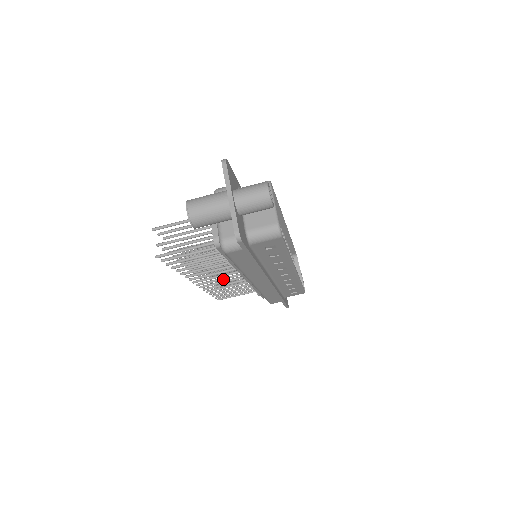
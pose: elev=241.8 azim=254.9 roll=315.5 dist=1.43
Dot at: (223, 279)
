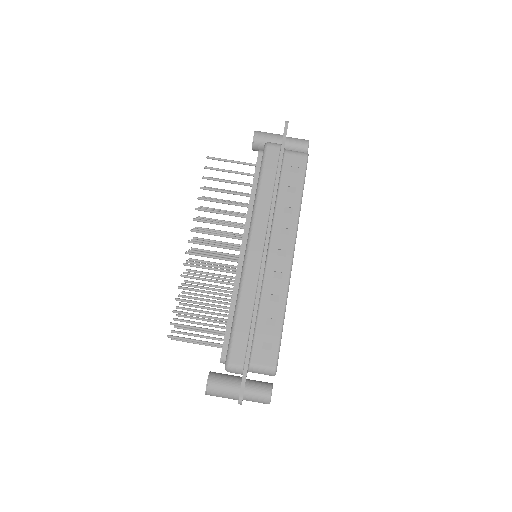
Dot at: (215, 256)
